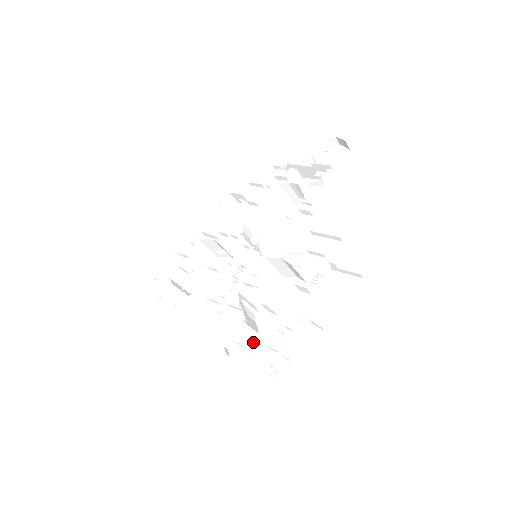
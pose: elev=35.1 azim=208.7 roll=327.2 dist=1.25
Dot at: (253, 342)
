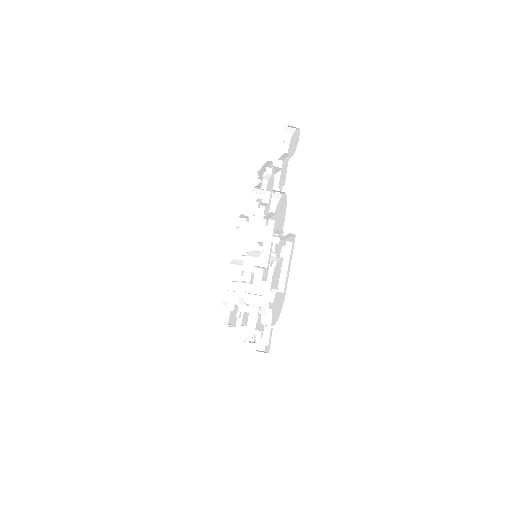
Dot at: (256, 324)
